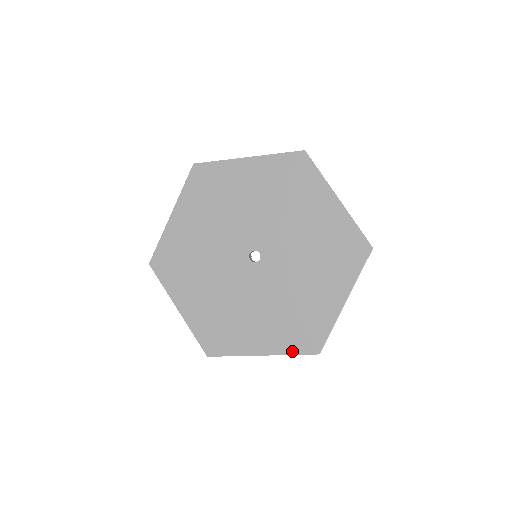
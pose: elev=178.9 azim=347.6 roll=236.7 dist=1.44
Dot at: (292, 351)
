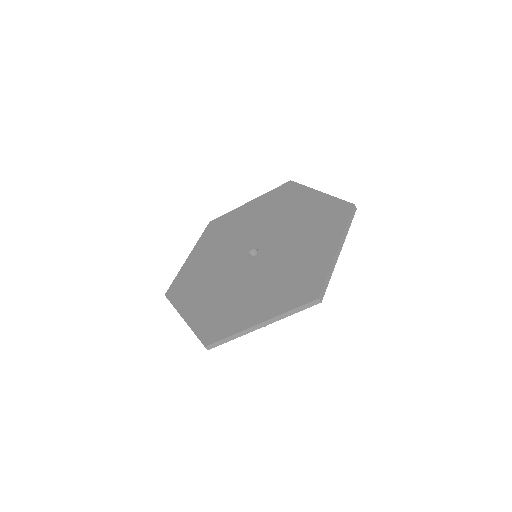
Dot at: (290, 307)
